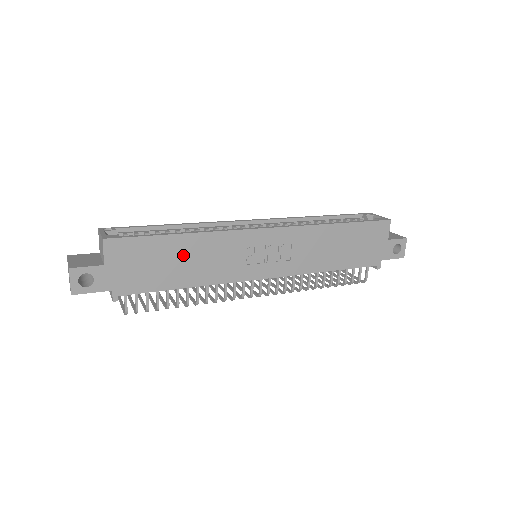
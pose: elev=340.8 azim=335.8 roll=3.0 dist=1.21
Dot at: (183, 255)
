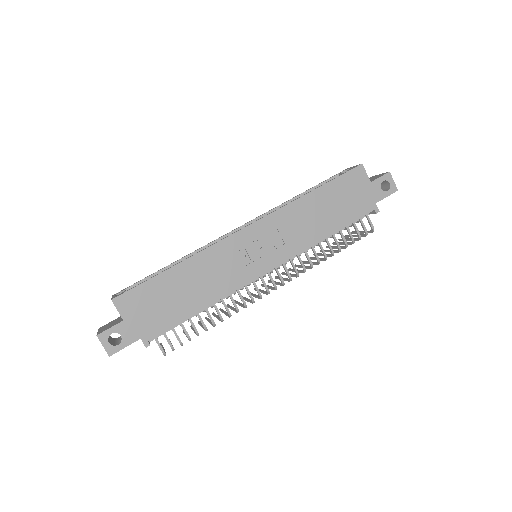
Dot at: (185, 283)
